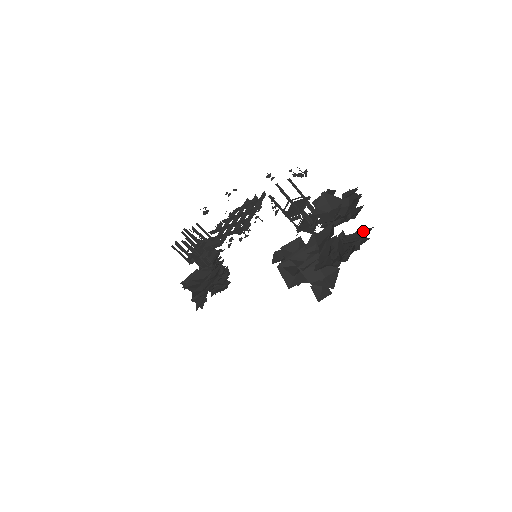
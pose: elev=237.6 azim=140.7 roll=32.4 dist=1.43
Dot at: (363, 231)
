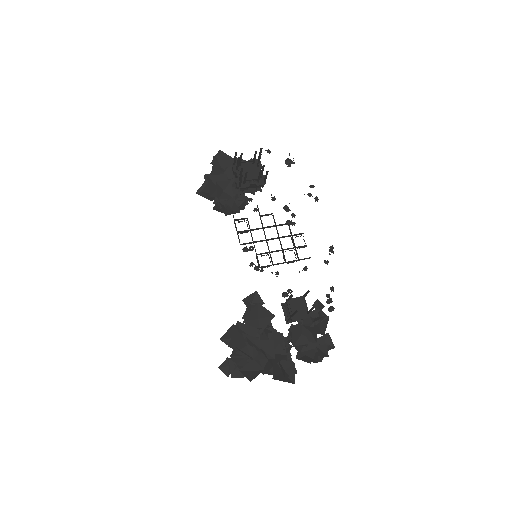
Dot at: (292, 371)
